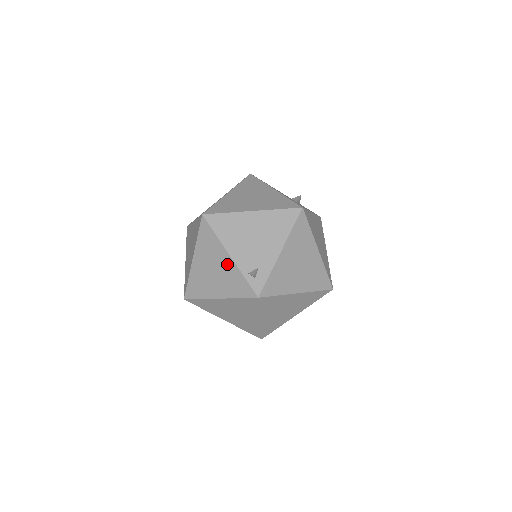
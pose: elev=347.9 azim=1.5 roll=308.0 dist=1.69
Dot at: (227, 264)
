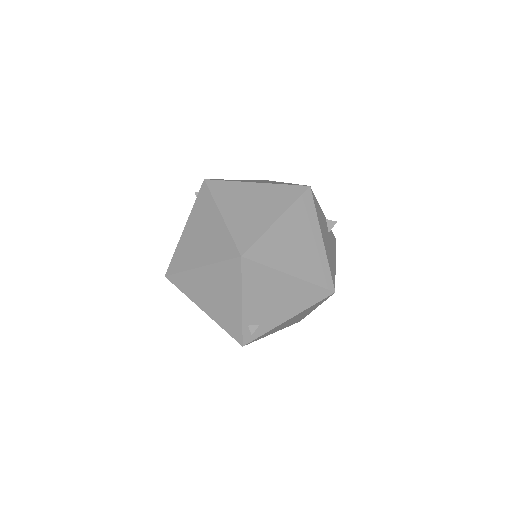
Dot at: (234, 306)
